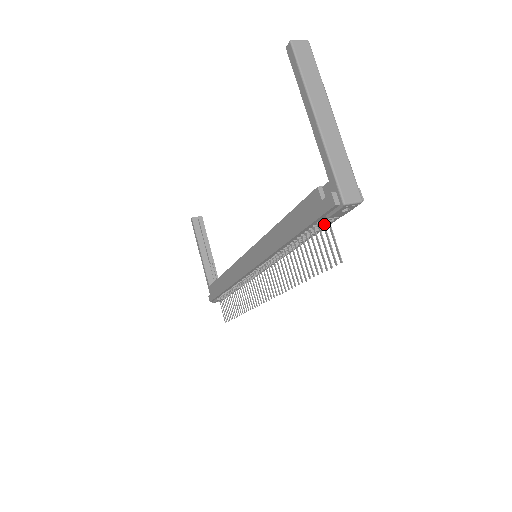
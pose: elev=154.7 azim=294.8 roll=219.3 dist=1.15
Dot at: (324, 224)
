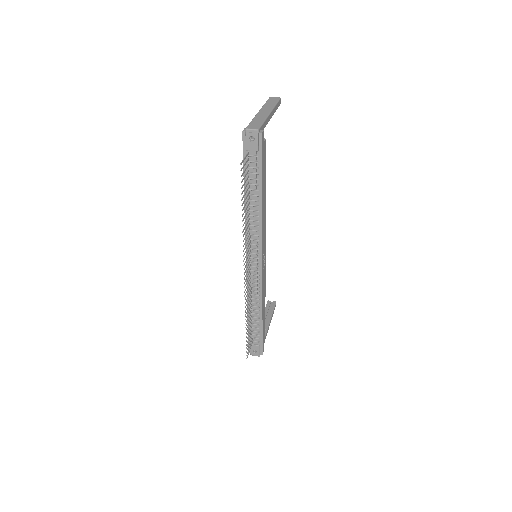
Dot at: (248, 159)
